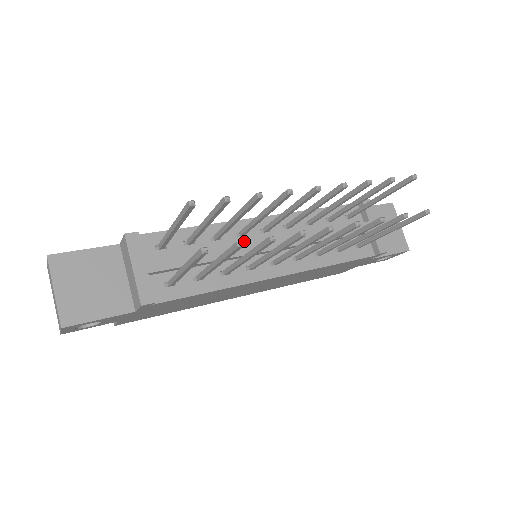
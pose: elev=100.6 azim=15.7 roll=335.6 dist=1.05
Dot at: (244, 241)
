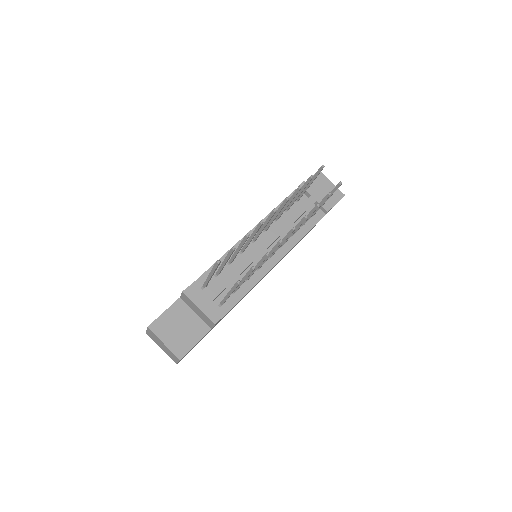
Dot at: (246, 254)
